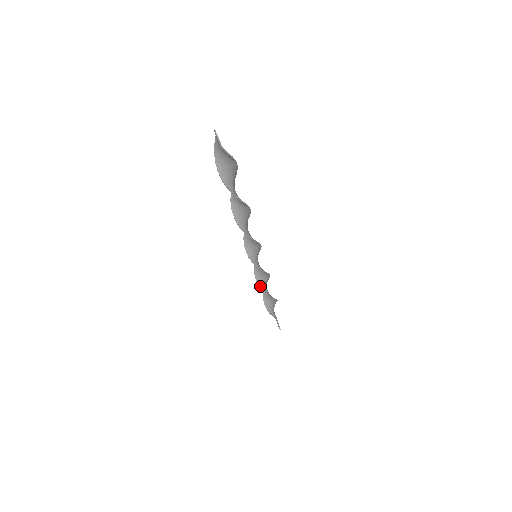
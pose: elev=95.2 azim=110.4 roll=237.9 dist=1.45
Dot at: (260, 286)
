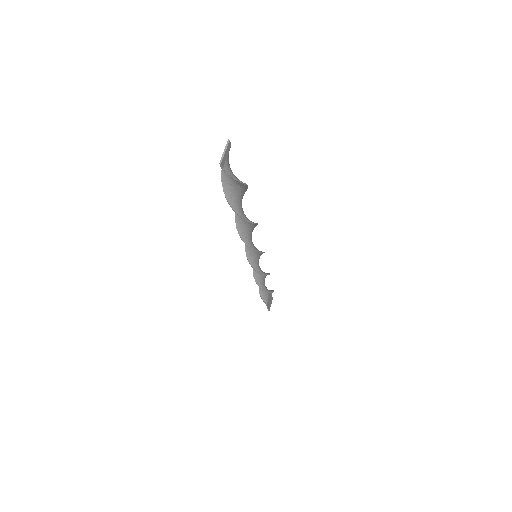
Dot at: (255, 277)
